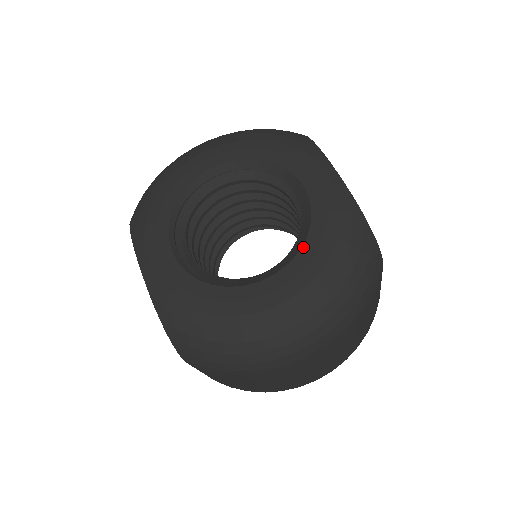
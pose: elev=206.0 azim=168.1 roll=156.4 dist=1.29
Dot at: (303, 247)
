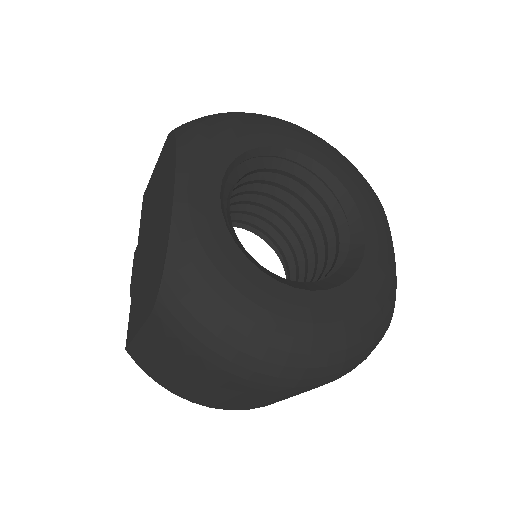
Dot at: (345, 284)
